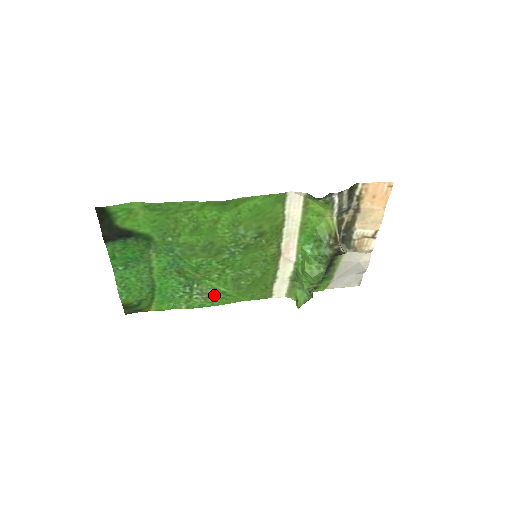
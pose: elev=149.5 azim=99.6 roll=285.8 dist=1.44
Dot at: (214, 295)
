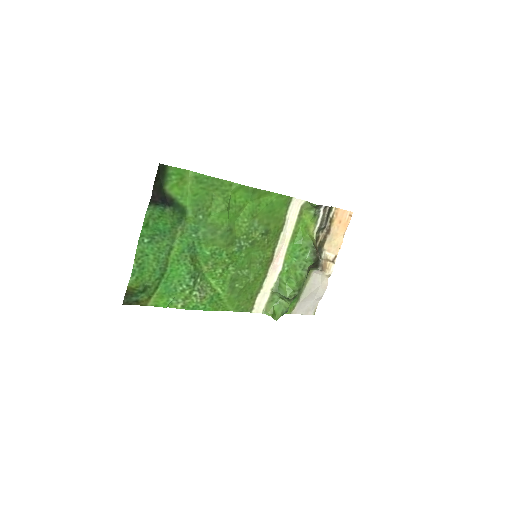
Dot at: (210, 296)
